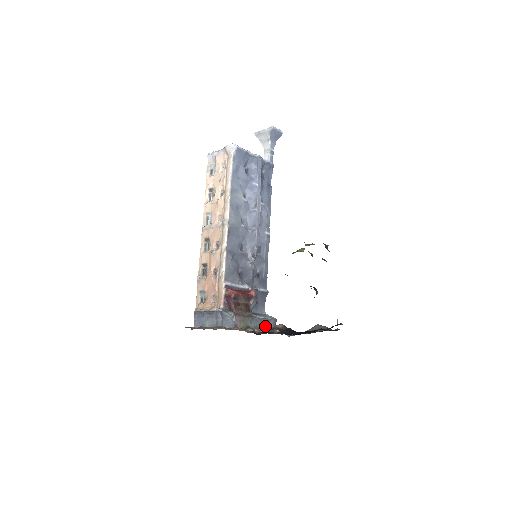
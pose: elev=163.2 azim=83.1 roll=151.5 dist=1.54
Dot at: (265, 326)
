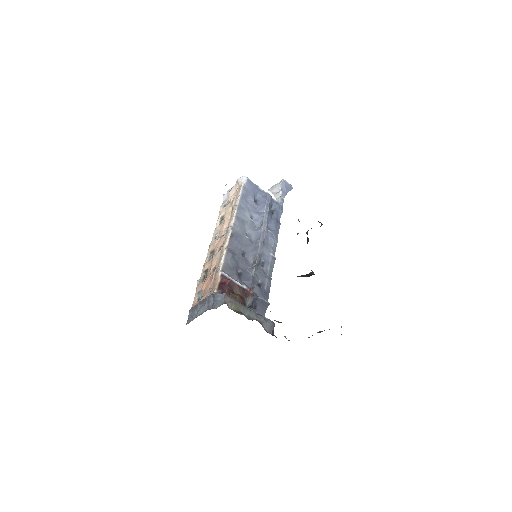
Dot at: (260, 322)
